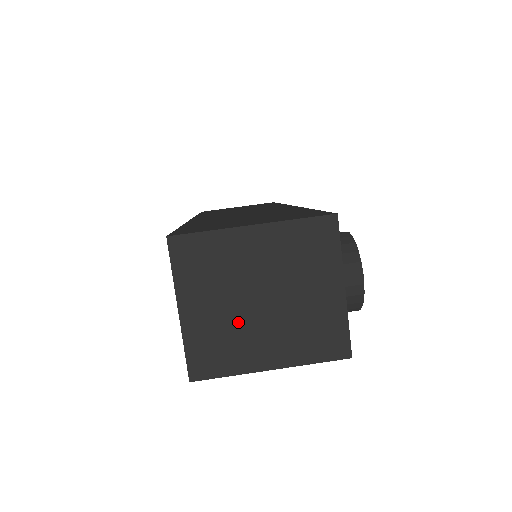
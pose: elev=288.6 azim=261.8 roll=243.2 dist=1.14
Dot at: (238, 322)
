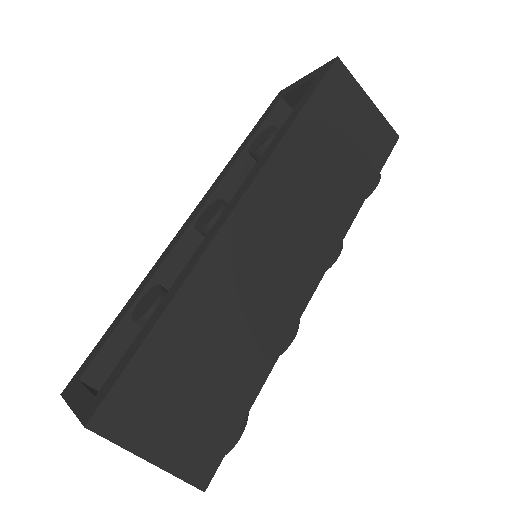
Dot at: occluded
